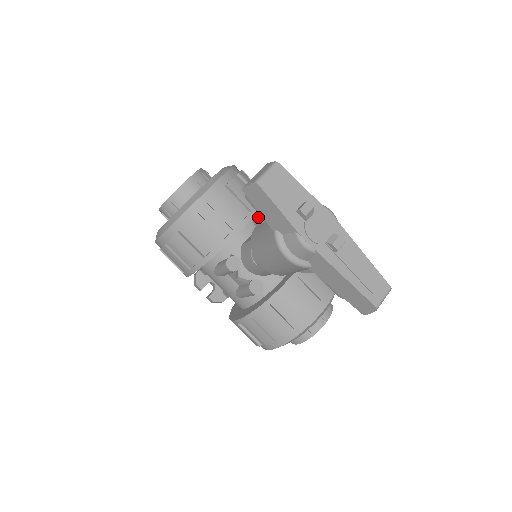
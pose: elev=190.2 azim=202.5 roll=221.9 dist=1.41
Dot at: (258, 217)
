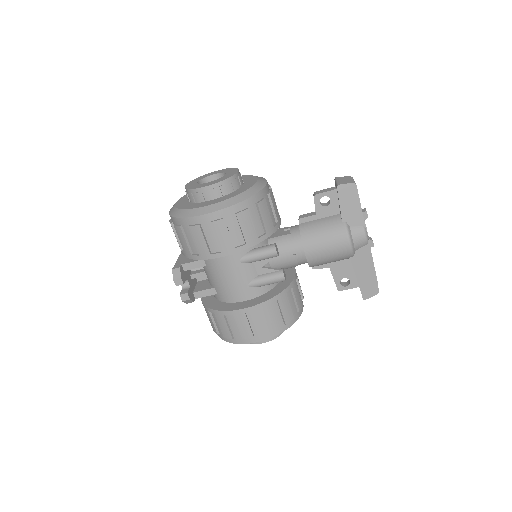
Dot at: (307, 215)
